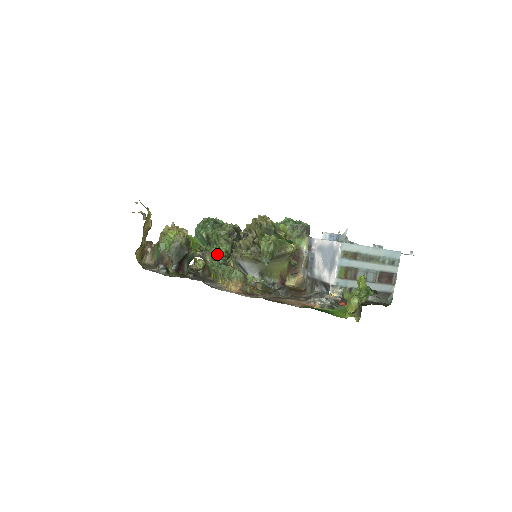
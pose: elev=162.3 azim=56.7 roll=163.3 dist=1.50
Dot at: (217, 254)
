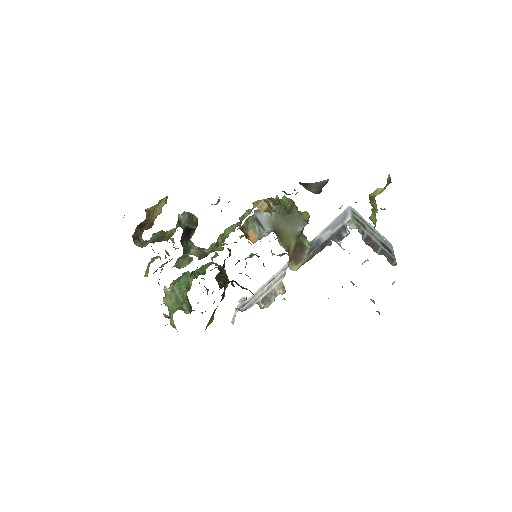
Dot at: occluded
